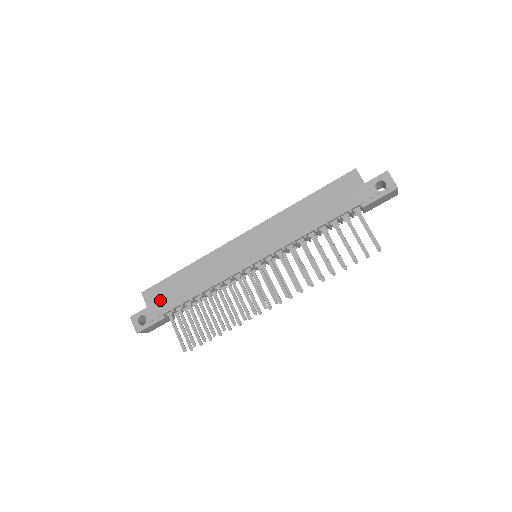
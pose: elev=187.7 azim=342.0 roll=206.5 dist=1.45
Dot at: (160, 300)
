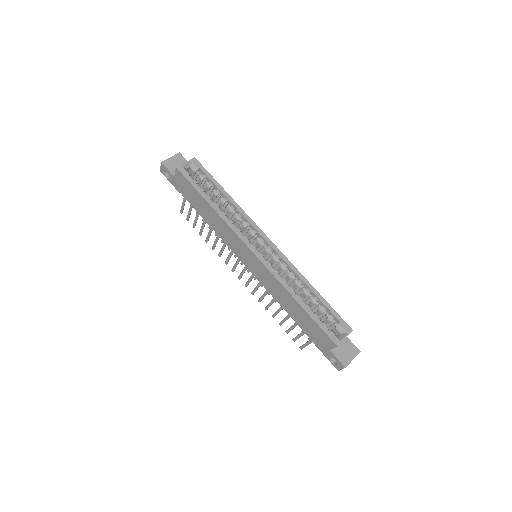
Dot at: (184, 188)
